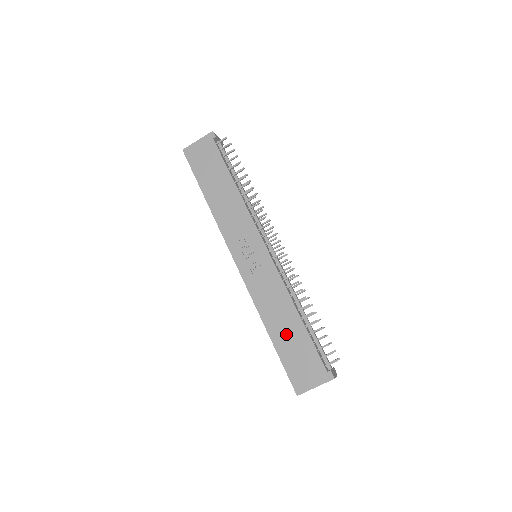
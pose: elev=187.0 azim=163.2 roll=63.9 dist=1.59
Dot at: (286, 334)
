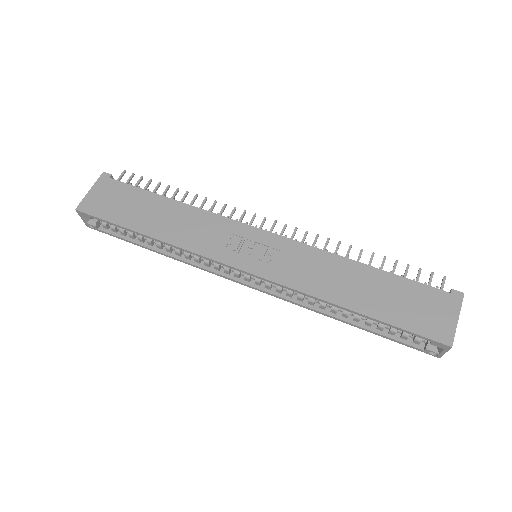
Dot at: (371, 294)
